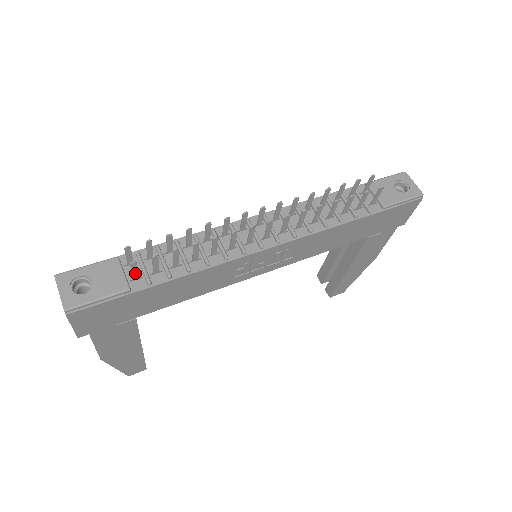
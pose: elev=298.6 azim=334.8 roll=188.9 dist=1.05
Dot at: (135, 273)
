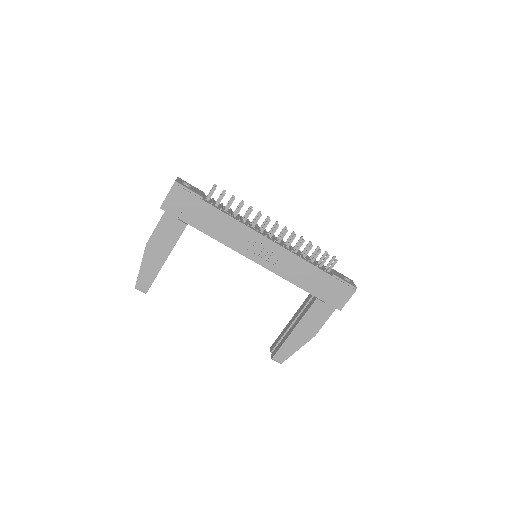
Dot at: (210, 195)
